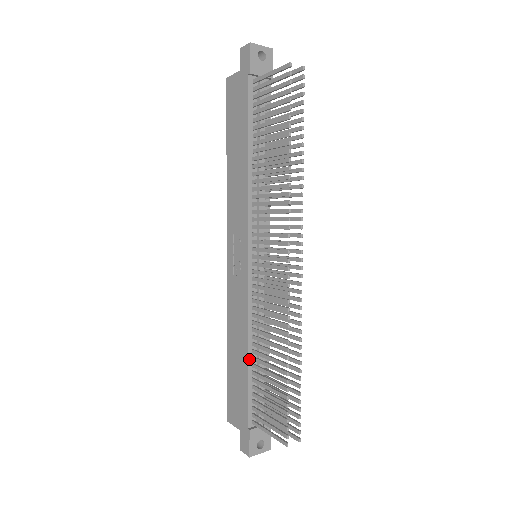
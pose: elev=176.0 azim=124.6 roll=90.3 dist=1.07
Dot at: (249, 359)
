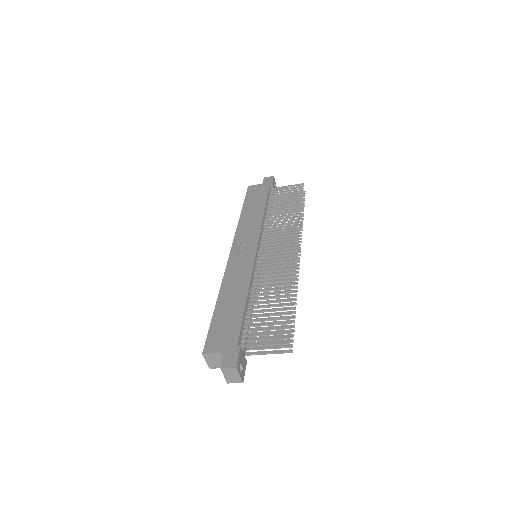
Dot at: (247, 301)
